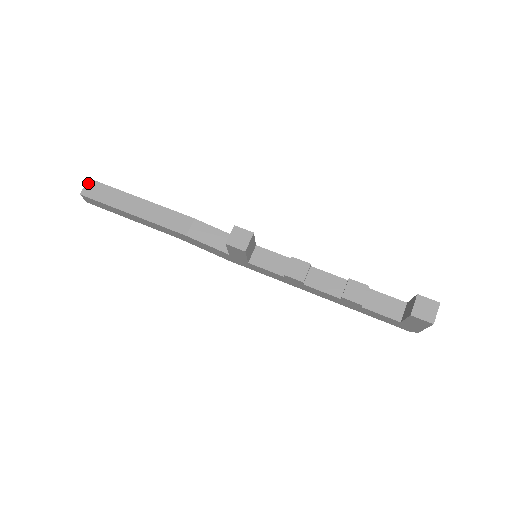
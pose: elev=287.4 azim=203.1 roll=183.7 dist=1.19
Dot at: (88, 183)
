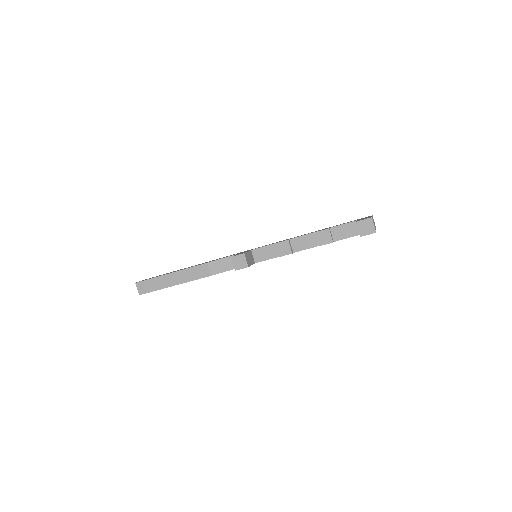
Dot at: (137, 286)
